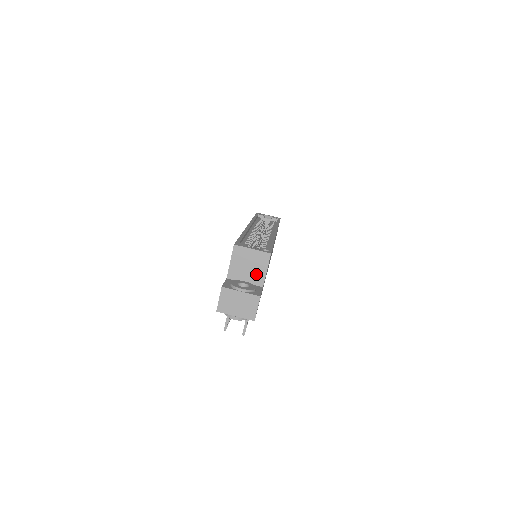
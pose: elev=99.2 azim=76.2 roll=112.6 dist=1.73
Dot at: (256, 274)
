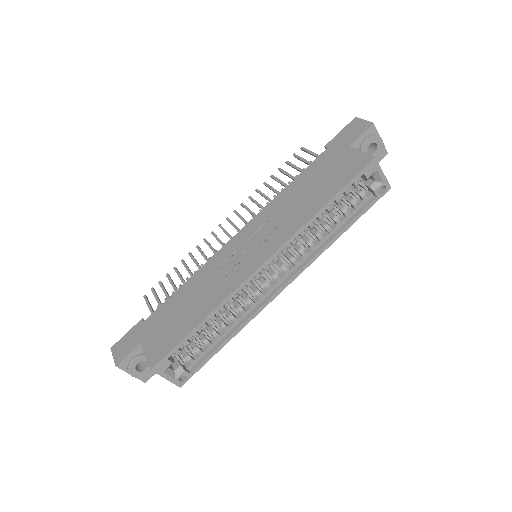
Dot at: occluded
